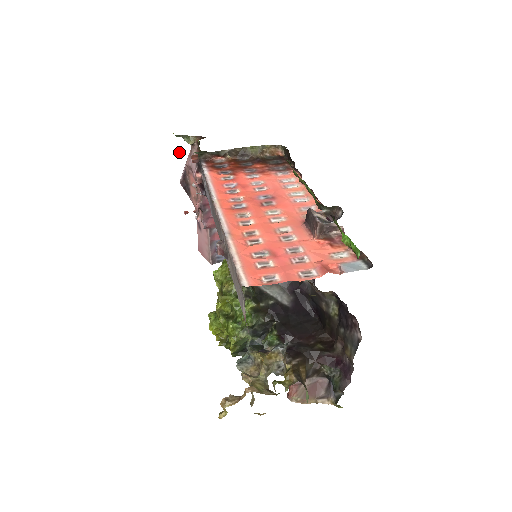
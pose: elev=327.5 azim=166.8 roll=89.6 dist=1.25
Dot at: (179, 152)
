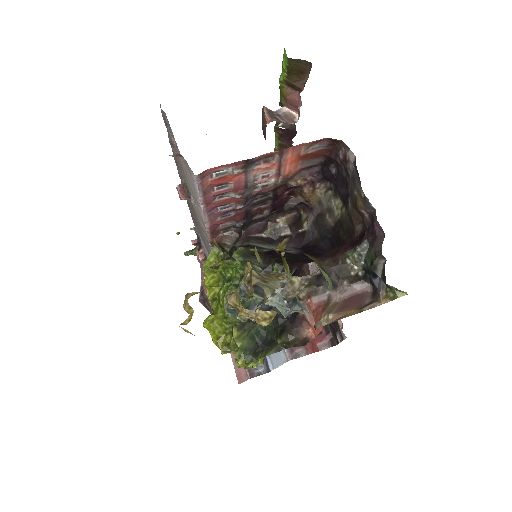
Dot at: (176, 233)
